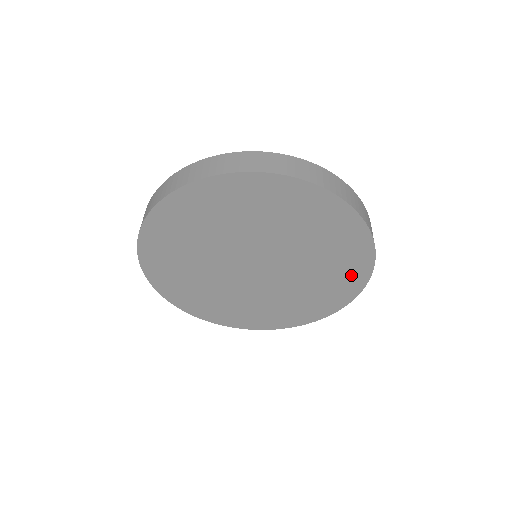
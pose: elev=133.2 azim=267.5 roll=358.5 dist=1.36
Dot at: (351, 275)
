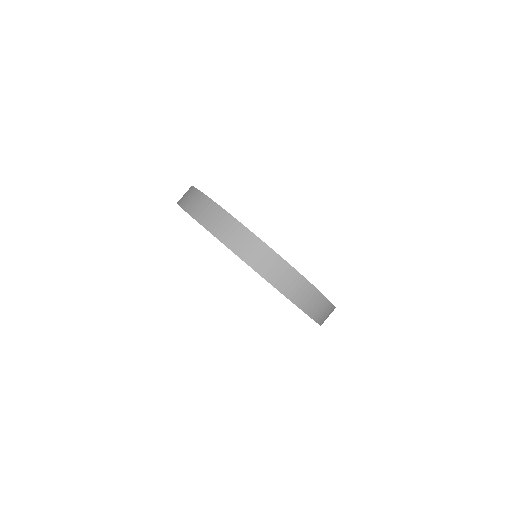
Dot at: occluded
